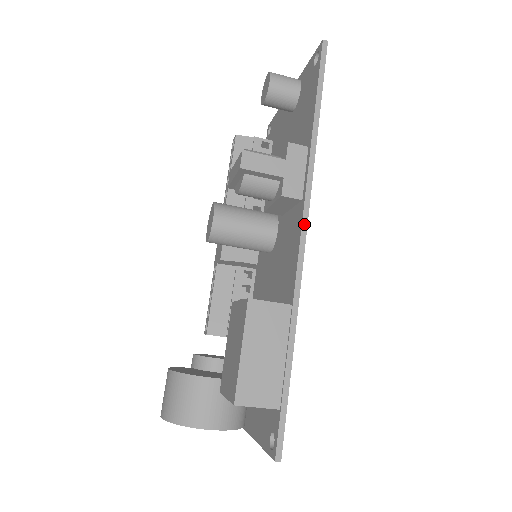
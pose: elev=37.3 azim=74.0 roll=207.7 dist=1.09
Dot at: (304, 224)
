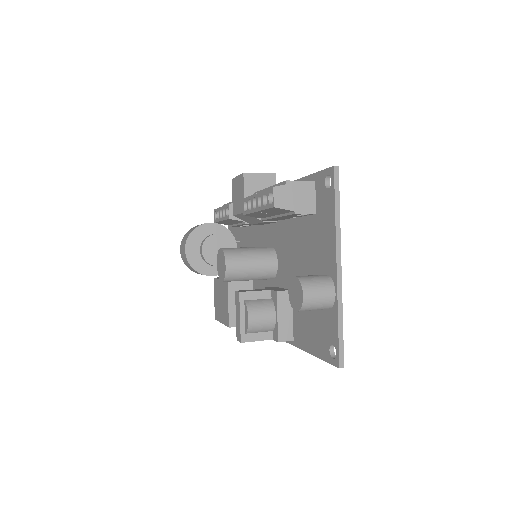
Dot at: occluded
